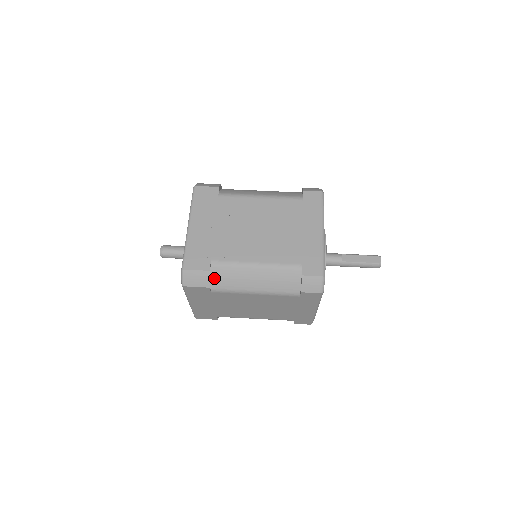
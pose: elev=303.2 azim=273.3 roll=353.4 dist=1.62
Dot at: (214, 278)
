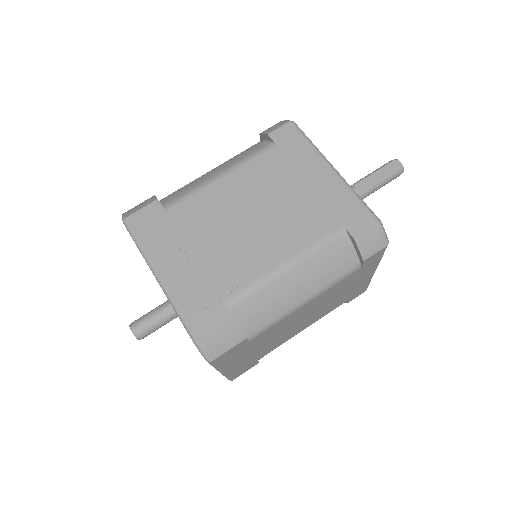
Dot at: (243, 322)
